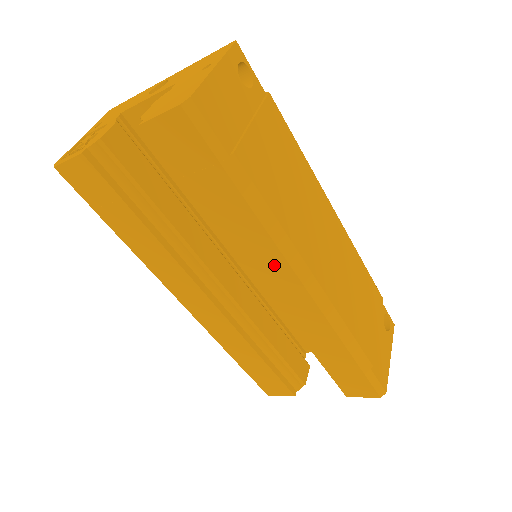
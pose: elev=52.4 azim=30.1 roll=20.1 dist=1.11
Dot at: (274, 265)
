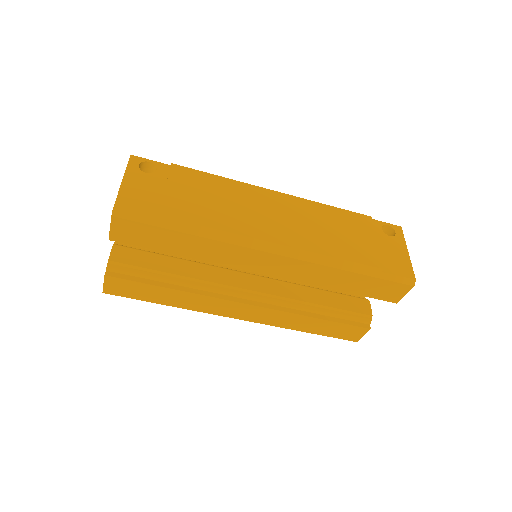
Dot at: (244, 255)
